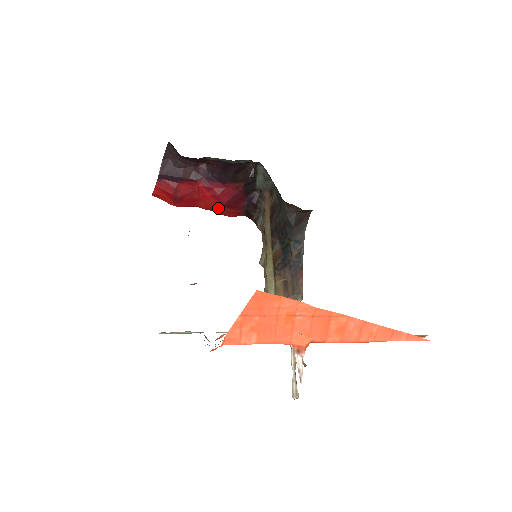
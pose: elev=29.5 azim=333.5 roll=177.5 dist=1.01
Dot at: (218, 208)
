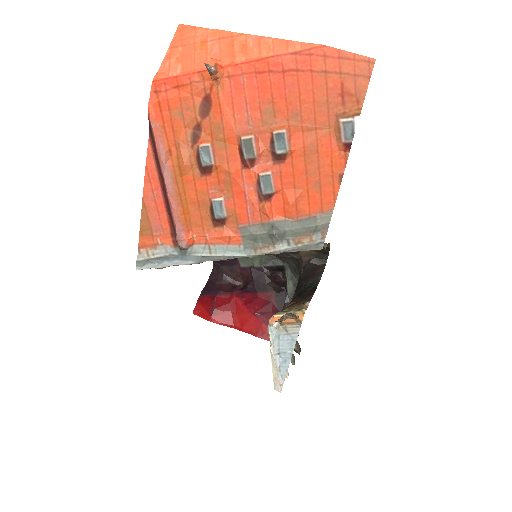
Dot at: (252, 324)
